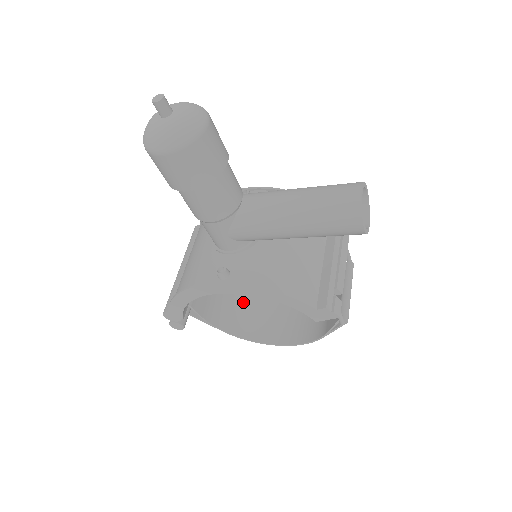
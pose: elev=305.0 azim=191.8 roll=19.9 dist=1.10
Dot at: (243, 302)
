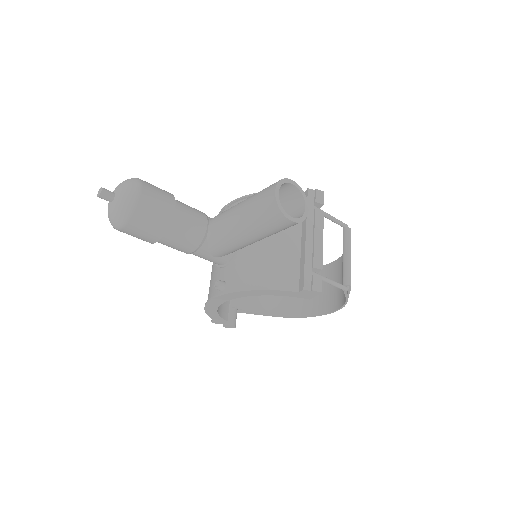
Dot at: occluded
